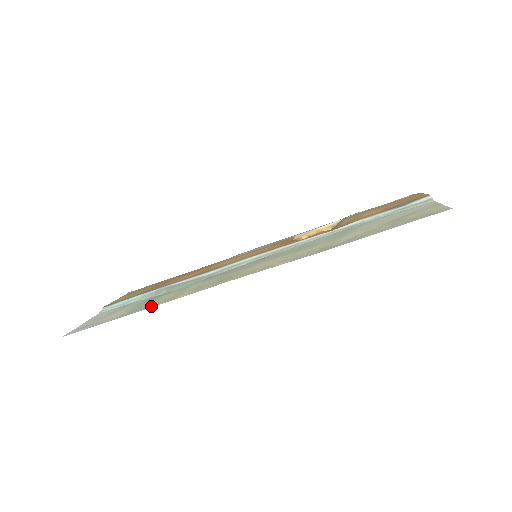
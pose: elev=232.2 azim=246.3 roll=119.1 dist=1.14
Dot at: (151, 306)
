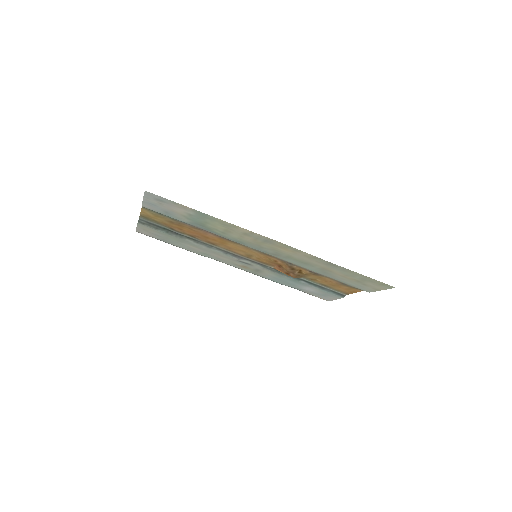
Dot at: (220, 220)
